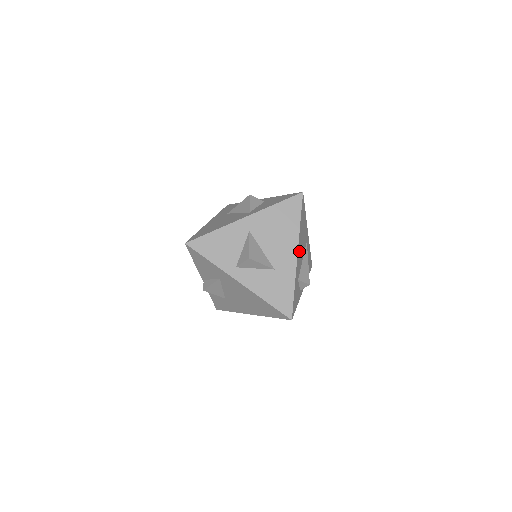
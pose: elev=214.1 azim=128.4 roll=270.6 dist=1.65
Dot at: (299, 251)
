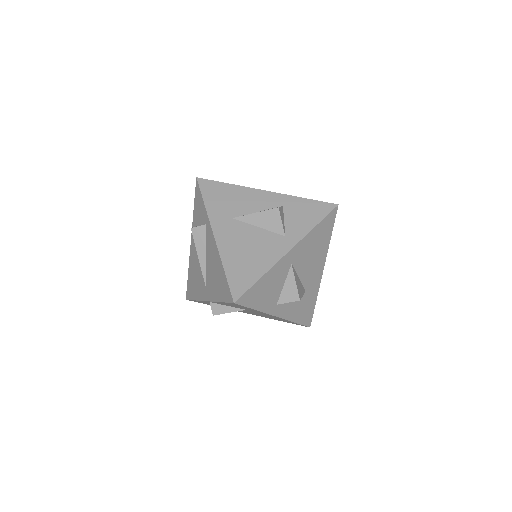
Dot at: occluded
